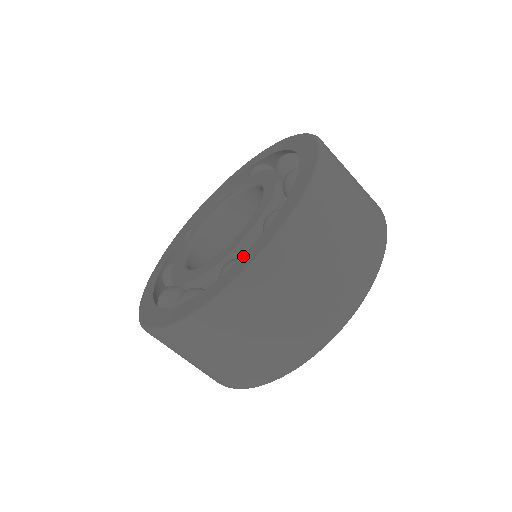
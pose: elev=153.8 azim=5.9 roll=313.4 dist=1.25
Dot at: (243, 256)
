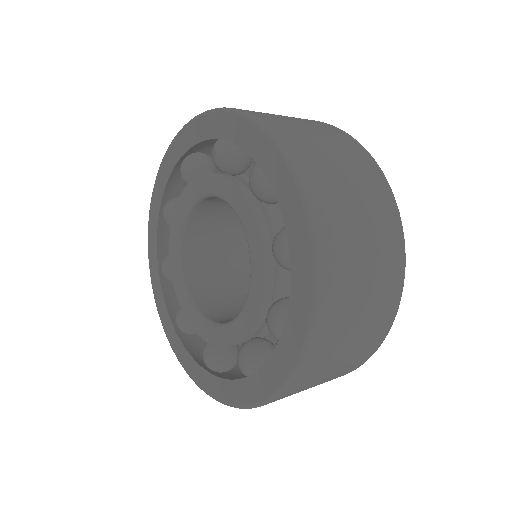
Dot at: (285, 219)
